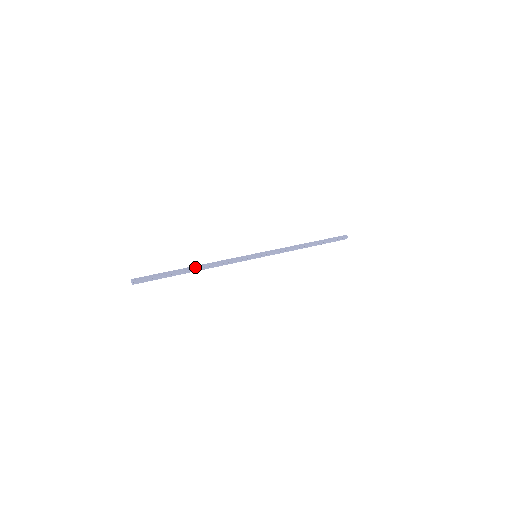
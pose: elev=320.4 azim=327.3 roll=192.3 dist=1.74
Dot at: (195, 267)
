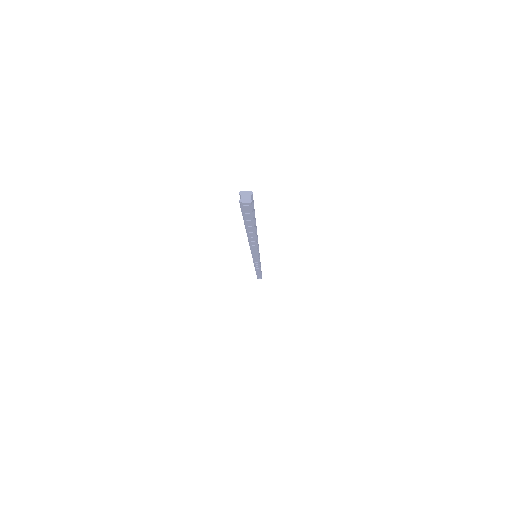
Dot at: occluded
